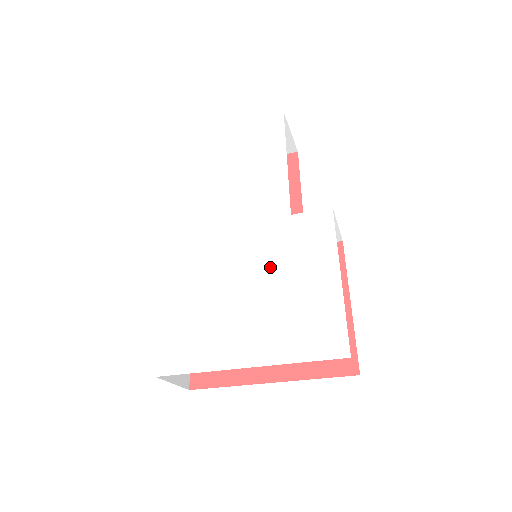
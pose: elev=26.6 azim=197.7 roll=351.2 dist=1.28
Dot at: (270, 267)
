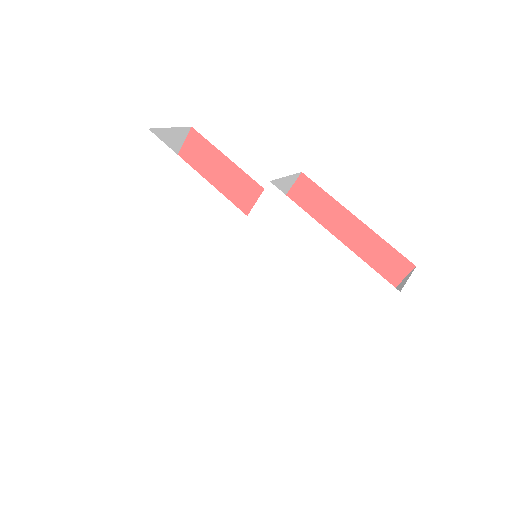
Dot at: (276, 271)
